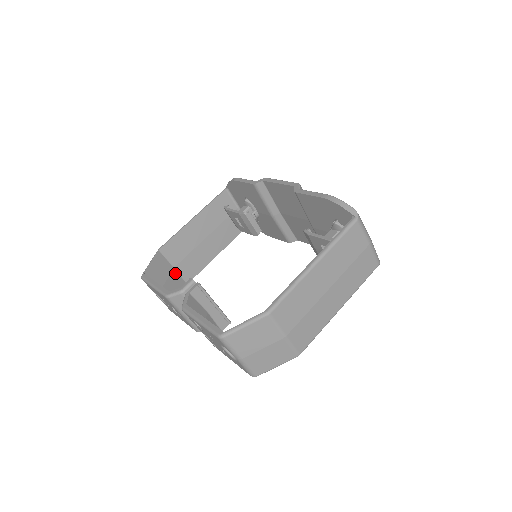
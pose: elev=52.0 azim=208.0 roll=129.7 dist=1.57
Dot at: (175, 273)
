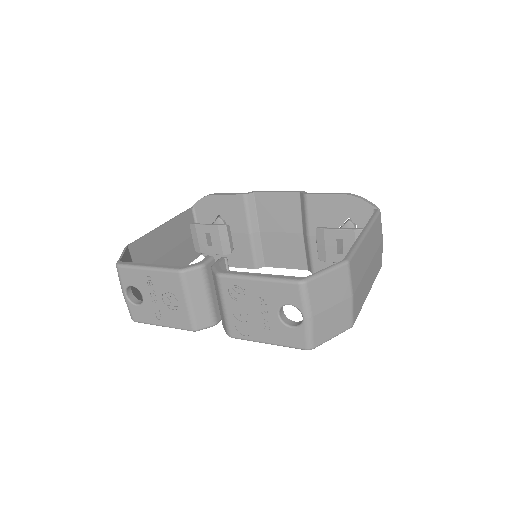
Dot at: occluded
